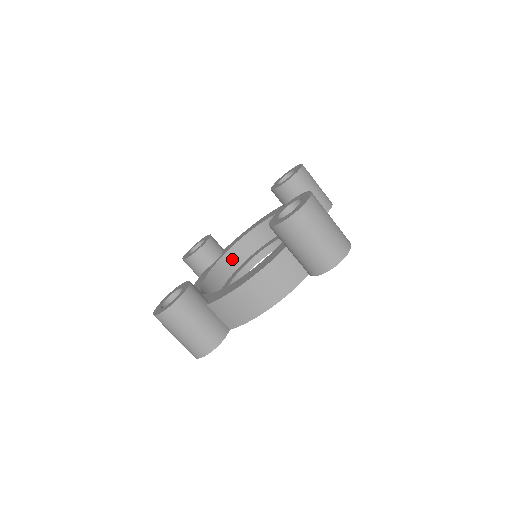
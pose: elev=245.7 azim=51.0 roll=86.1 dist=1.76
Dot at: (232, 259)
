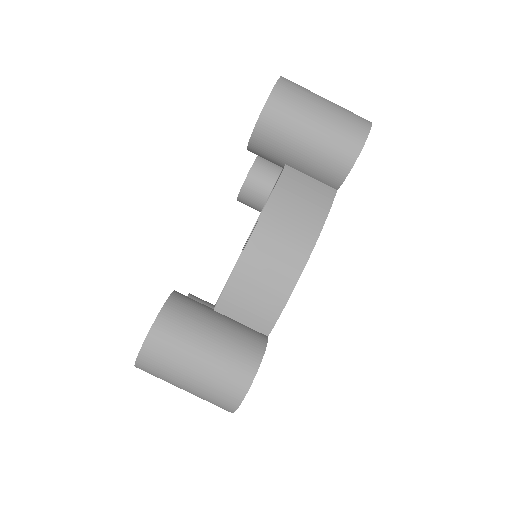
Dot at: occluded
